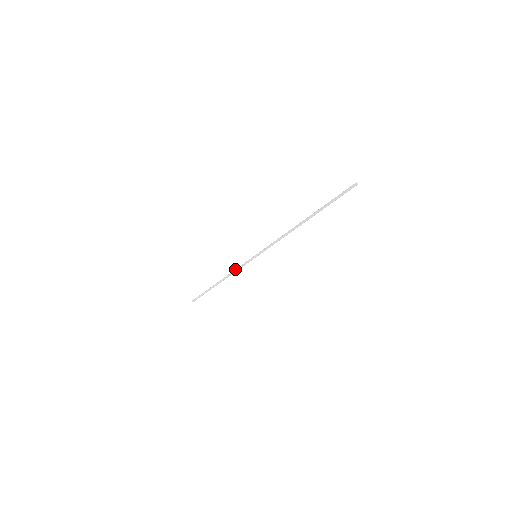
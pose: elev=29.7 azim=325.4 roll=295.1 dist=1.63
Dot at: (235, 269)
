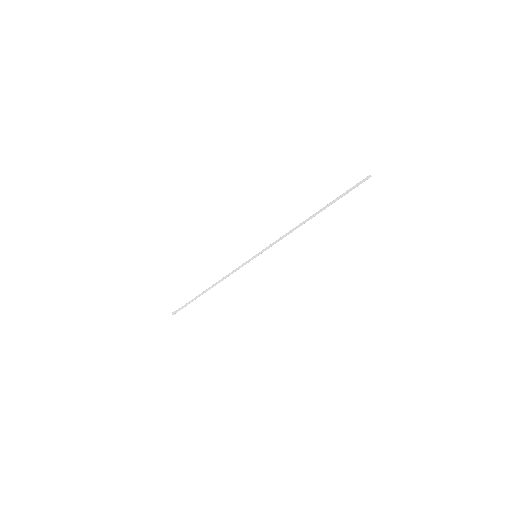
Dot at: (231, 272)
